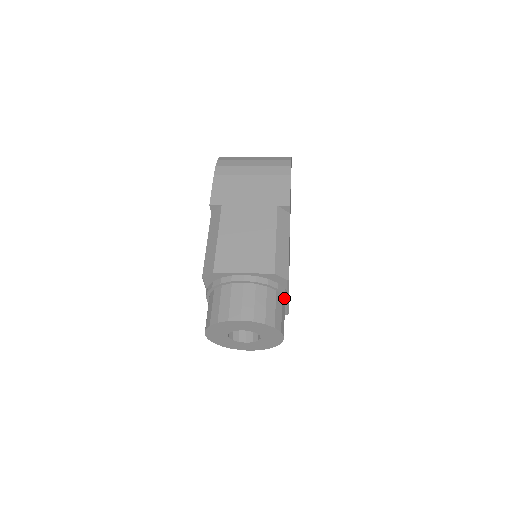
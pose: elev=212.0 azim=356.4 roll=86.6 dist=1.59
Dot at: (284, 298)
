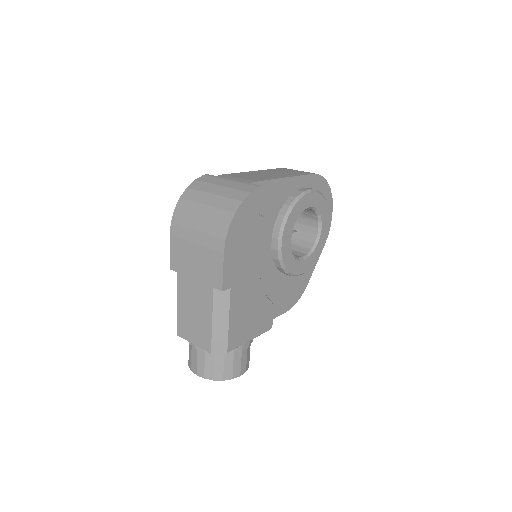
Dot at: (239, 349)
